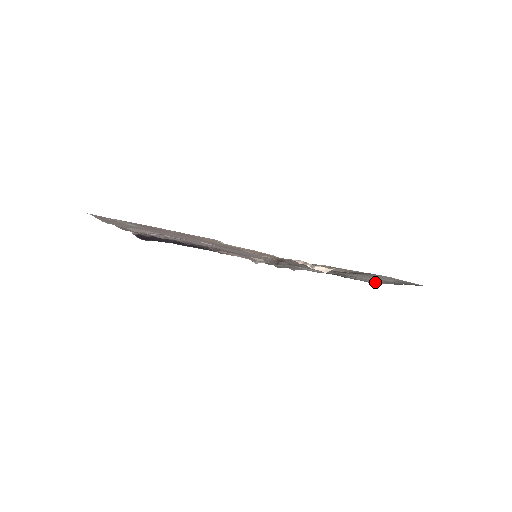
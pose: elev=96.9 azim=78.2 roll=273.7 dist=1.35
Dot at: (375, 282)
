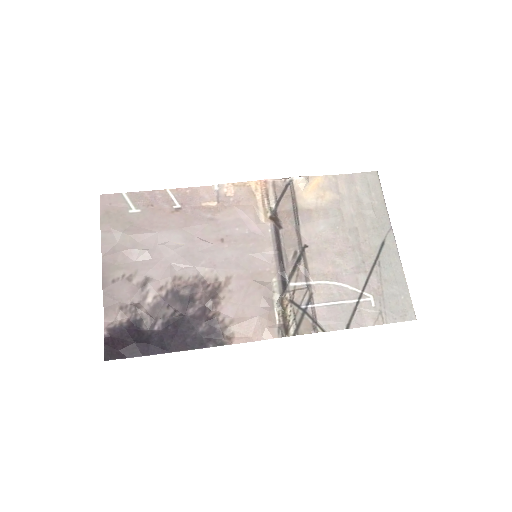
Dot at: (398, 287)
